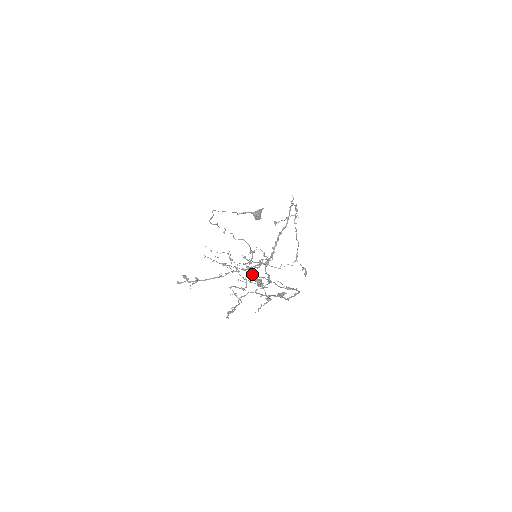
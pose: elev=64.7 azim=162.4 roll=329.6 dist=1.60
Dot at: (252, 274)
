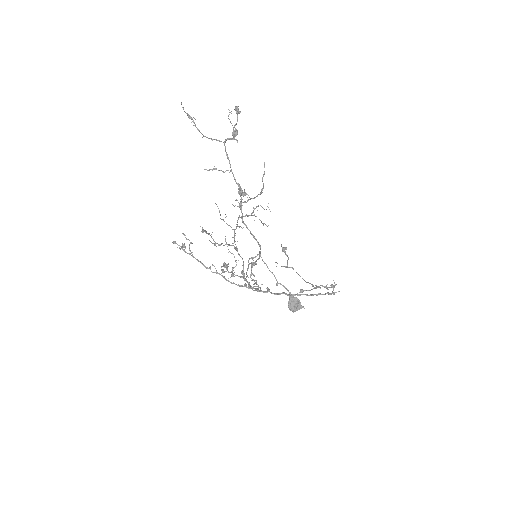
Dot at: occluded
